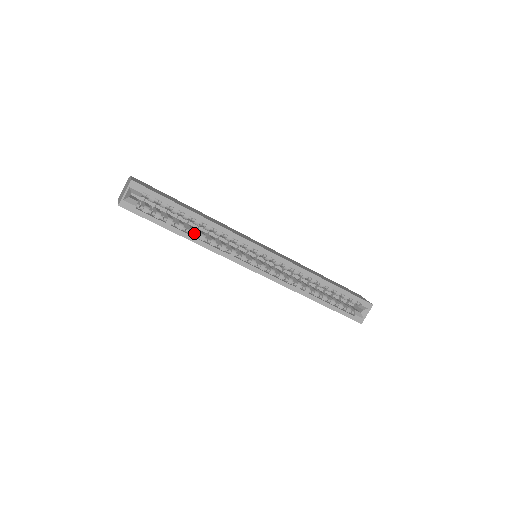
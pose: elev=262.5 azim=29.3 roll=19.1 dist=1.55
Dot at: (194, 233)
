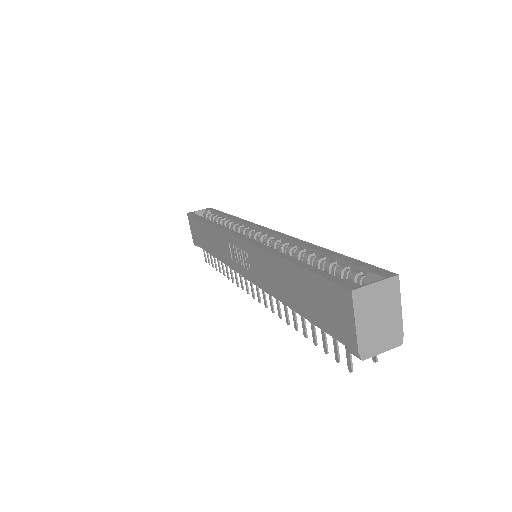
Dot at: occluded
